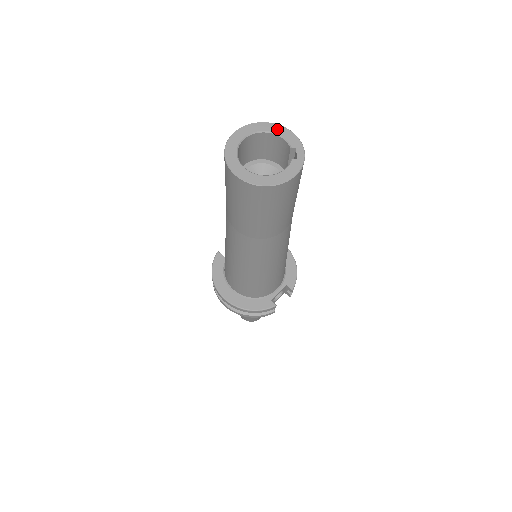
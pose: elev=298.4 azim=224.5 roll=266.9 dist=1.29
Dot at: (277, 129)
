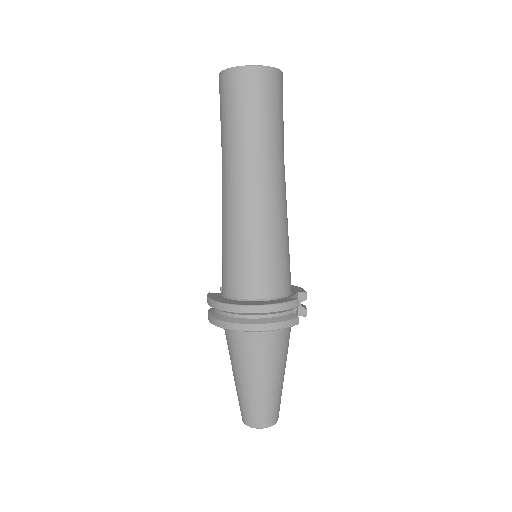
Dot at: occluded
